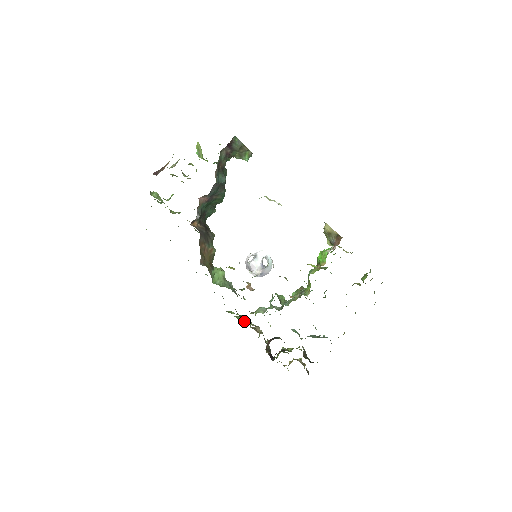
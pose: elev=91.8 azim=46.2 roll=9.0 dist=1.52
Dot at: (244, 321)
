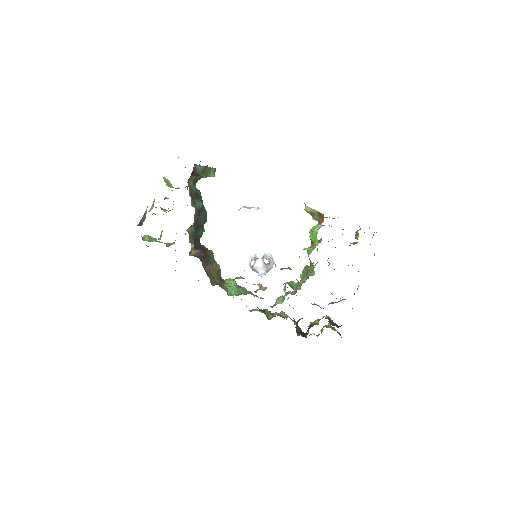
Dot at: (268, 314)
